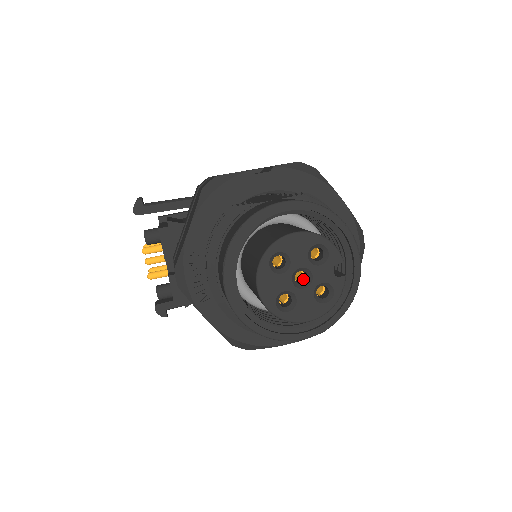
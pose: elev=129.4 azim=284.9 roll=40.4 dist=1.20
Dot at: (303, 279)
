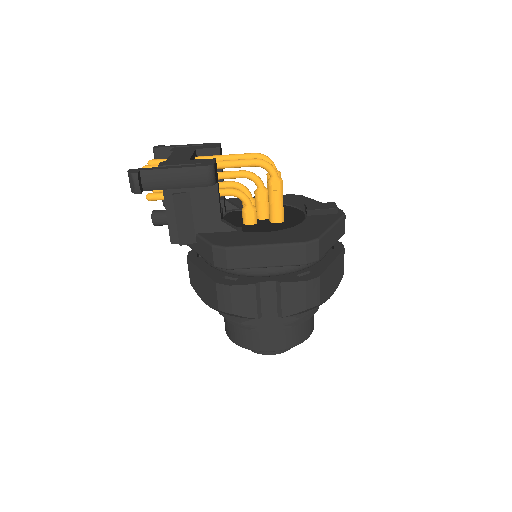
Dot at: occluded
